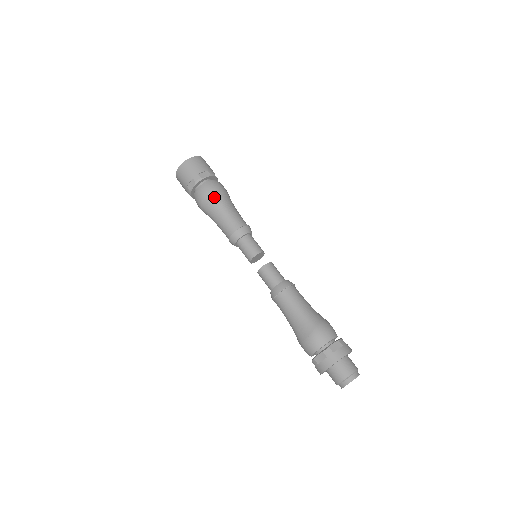
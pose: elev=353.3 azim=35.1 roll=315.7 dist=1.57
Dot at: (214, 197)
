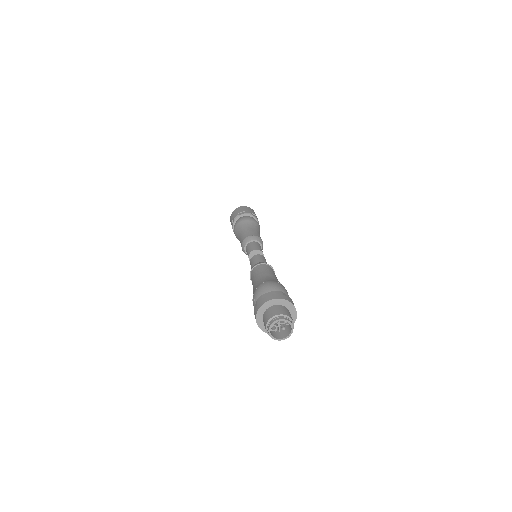
Dot at: (240, 224)
